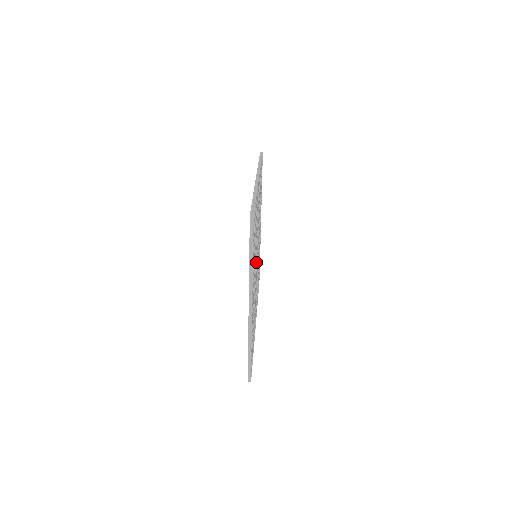
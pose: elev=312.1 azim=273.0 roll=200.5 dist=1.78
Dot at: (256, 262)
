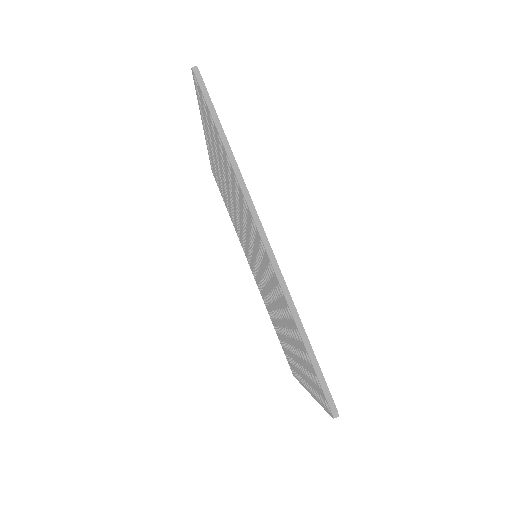
Dot at: occluded
